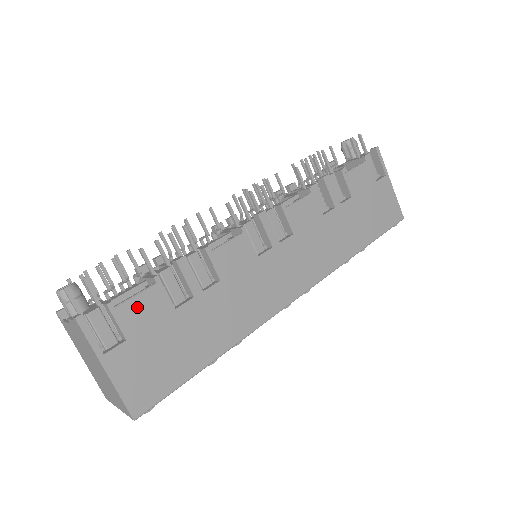
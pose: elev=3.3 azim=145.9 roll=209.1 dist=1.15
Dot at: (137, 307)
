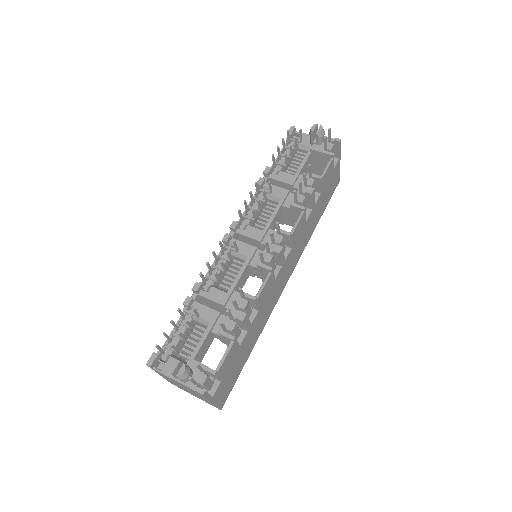
Dot at: (226, 362)
